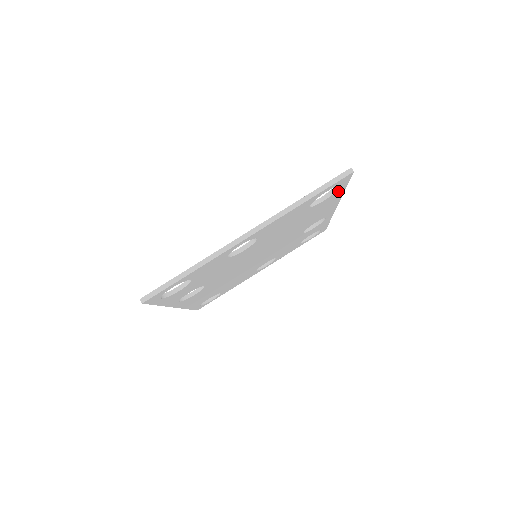
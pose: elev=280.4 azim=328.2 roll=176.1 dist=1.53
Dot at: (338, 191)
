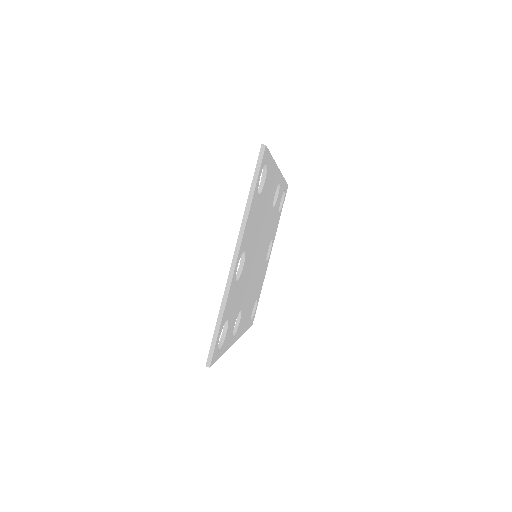
Dot at: (268, 164)
